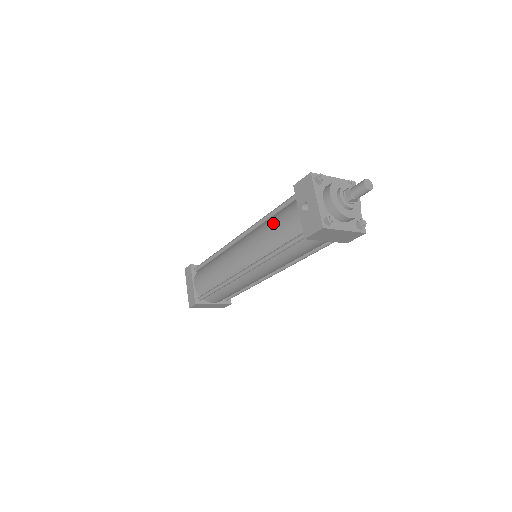
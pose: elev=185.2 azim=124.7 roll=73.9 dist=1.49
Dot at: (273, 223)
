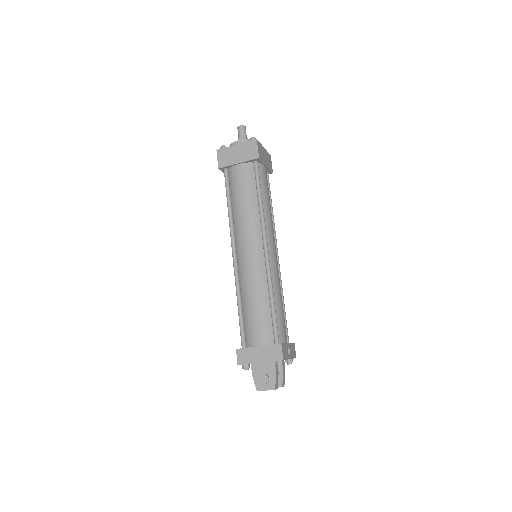
Dot at: occluded
